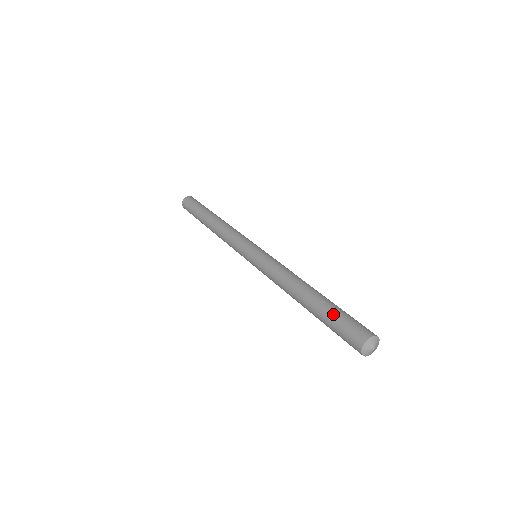
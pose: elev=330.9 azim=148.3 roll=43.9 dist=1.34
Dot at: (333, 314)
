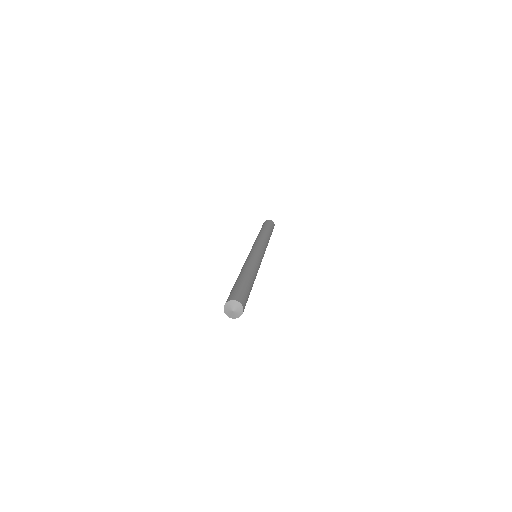
Dot at: (238, 285)
